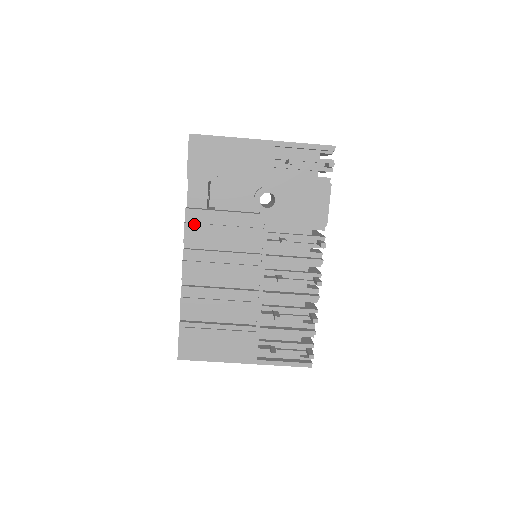
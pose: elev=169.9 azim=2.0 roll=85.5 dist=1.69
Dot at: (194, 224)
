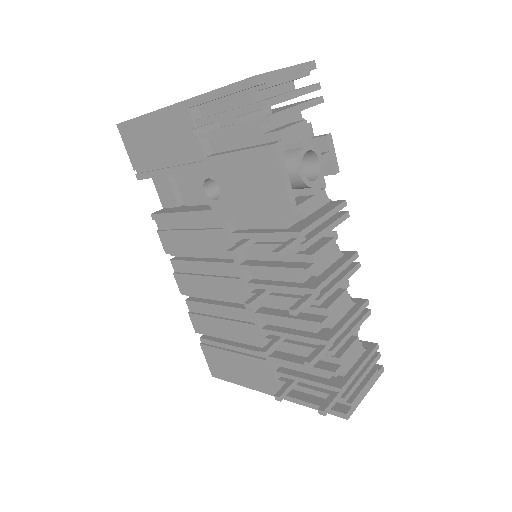
Dot at: (164, 231)
